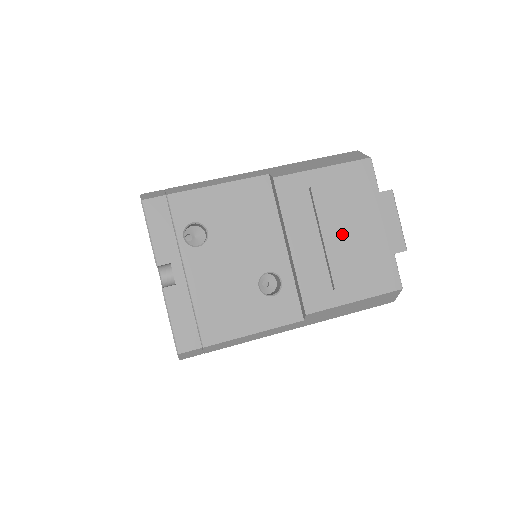
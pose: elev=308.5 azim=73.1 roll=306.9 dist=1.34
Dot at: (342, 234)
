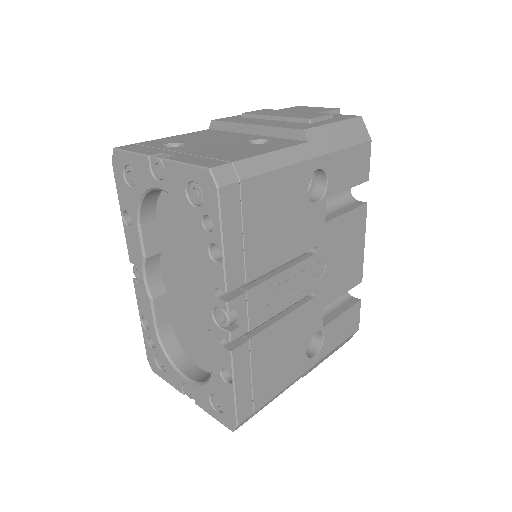
Dot at: (286, 114)
